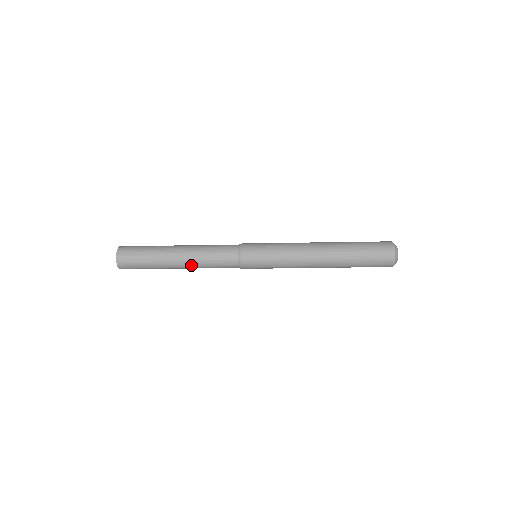
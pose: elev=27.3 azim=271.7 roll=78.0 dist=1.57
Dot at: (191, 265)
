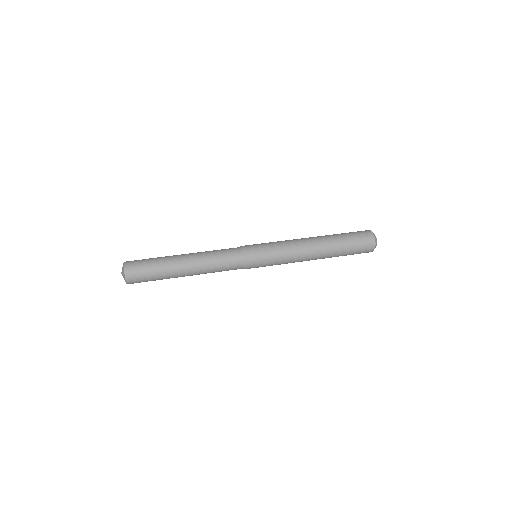
Dot at: (198, 274)
